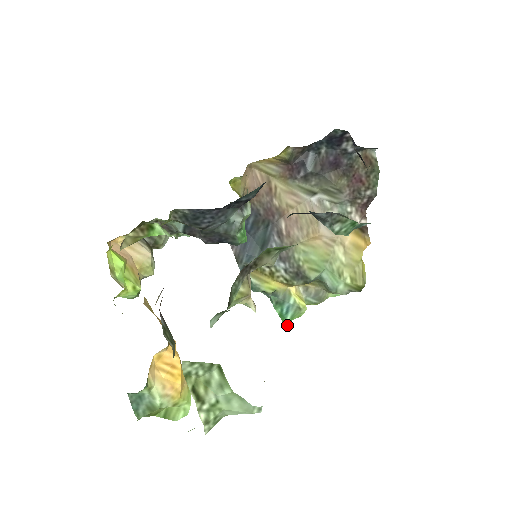
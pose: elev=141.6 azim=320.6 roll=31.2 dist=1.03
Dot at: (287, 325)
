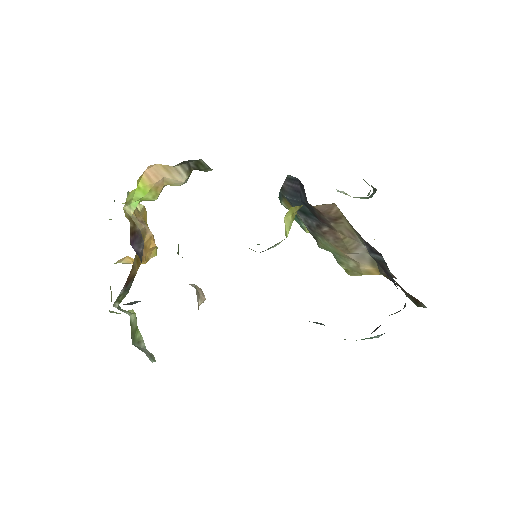
Dot at: occluded
